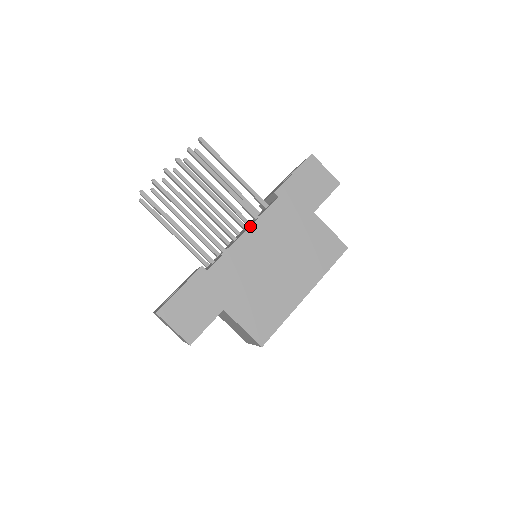
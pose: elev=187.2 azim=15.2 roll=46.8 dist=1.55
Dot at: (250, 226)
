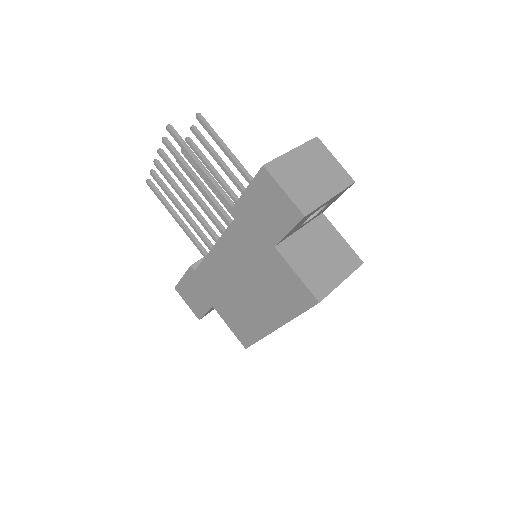
Dot at: (216, 243)
